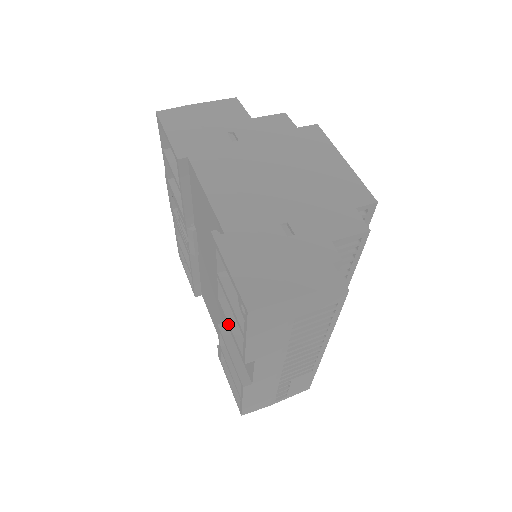
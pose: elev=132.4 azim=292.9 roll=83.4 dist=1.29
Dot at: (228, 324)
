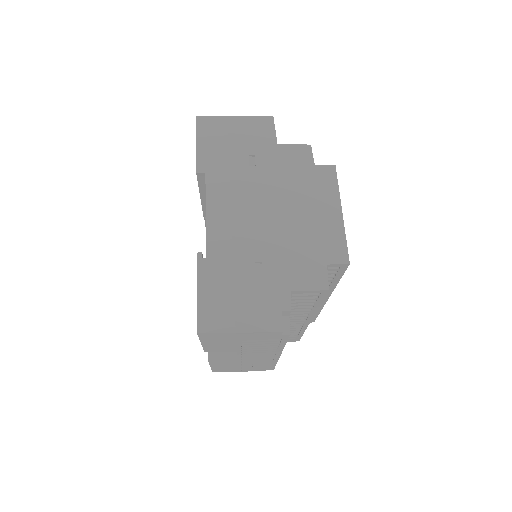
Dot at: occluded
